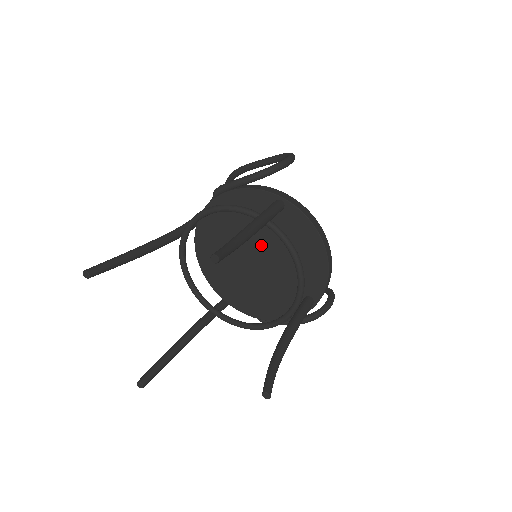
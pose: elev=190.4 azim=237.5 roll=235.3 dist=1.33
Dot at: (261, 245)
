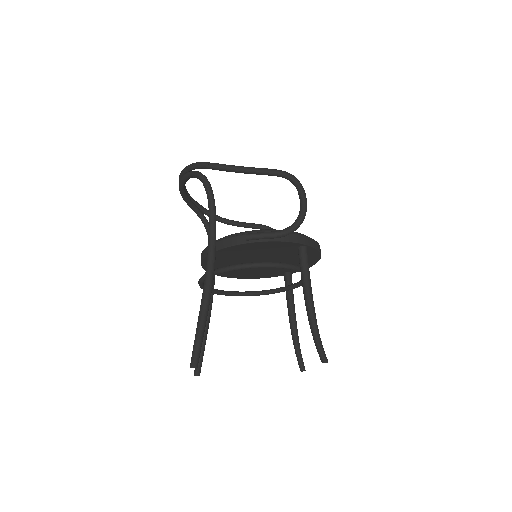
Dot at: (270, 259)
